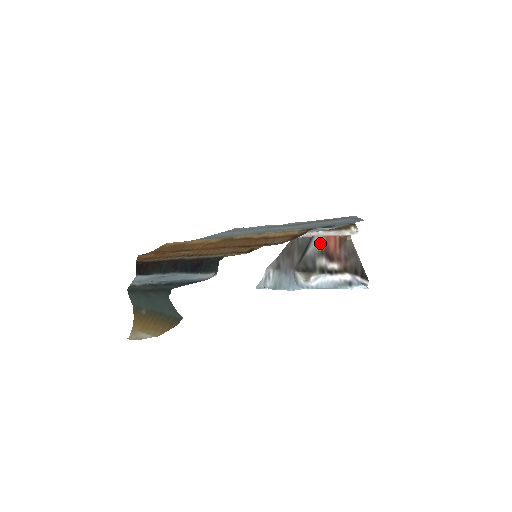
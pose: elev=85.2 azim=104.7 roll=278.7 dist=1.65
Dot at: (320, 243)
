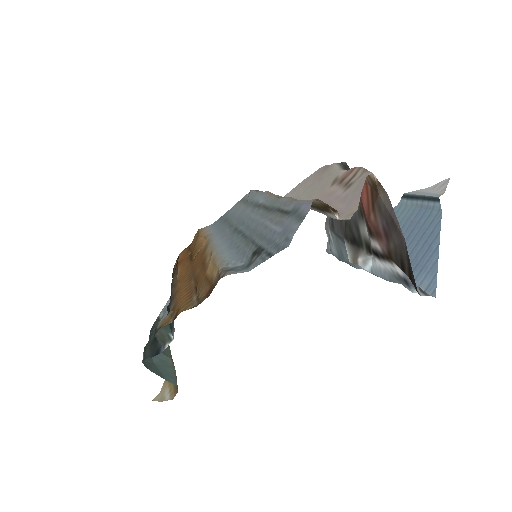
Dot at: occluded
